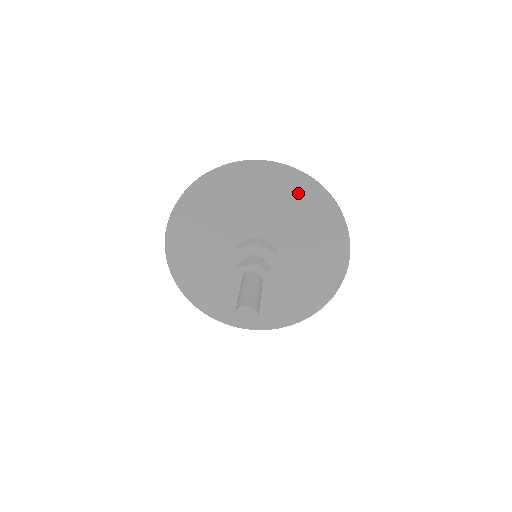
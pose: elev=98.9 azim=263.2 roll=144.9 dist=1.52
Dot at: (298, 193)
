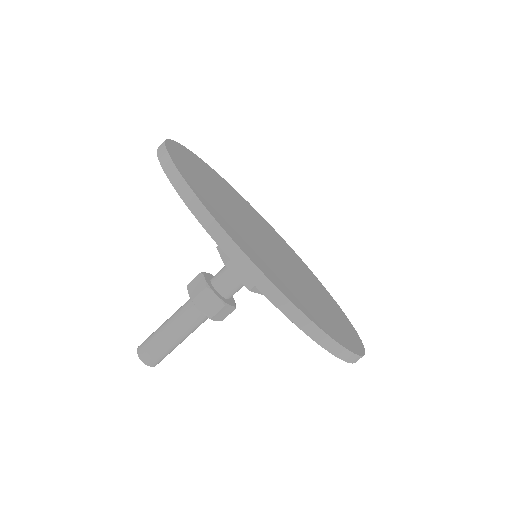
Dot at: occluded
